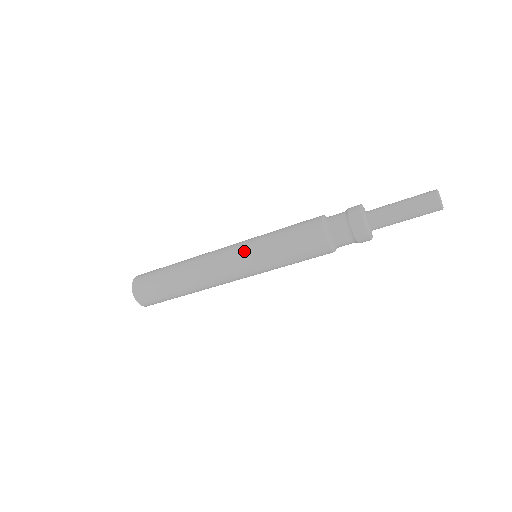
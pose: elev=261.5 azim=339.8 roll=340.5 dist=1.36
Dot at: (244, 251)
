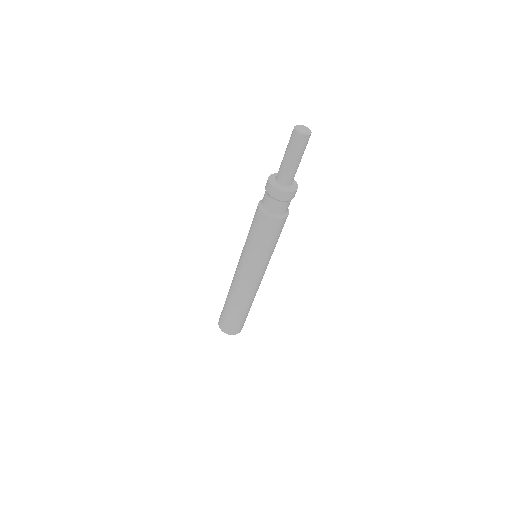
Dot at: (241, 254)
